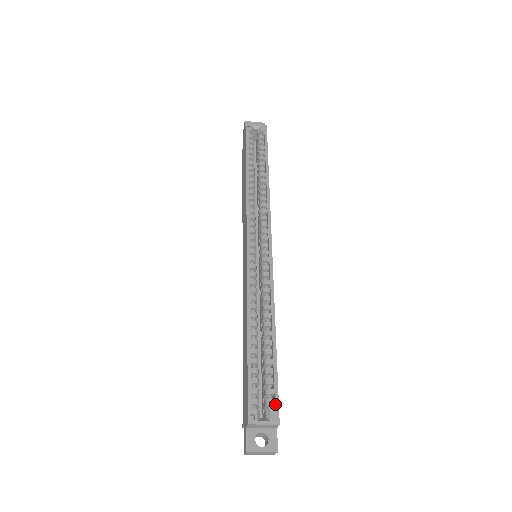
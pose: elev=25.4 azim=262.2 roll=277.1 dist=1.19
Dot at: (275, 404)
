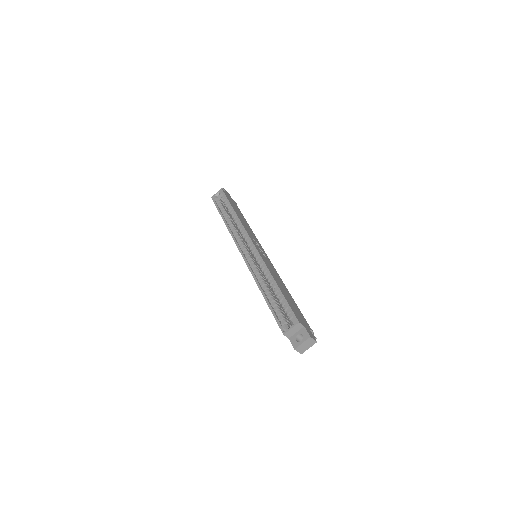
Dot at: (292, 315)
